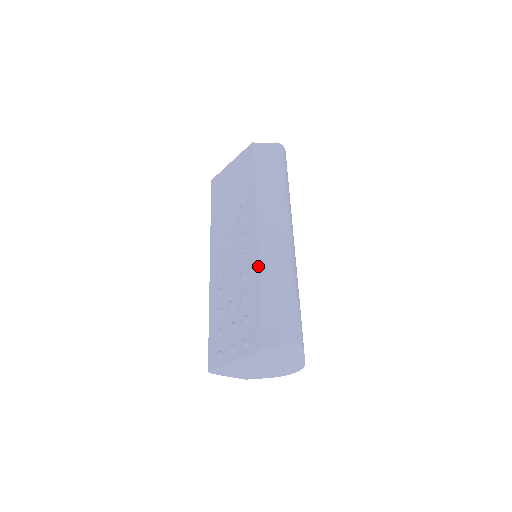
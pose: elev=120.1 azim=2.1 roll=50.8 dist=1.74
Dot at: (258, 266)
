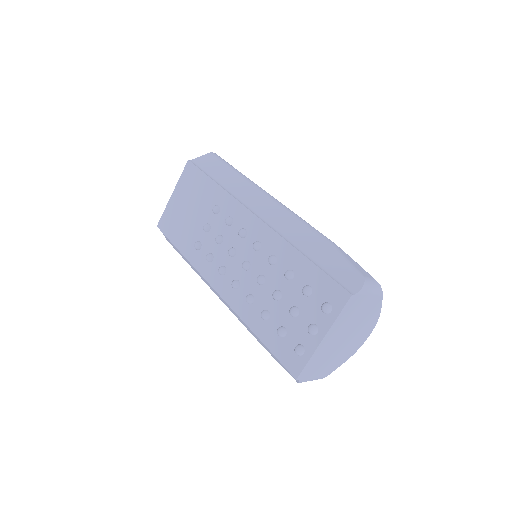
Dot at: (282, 238)
